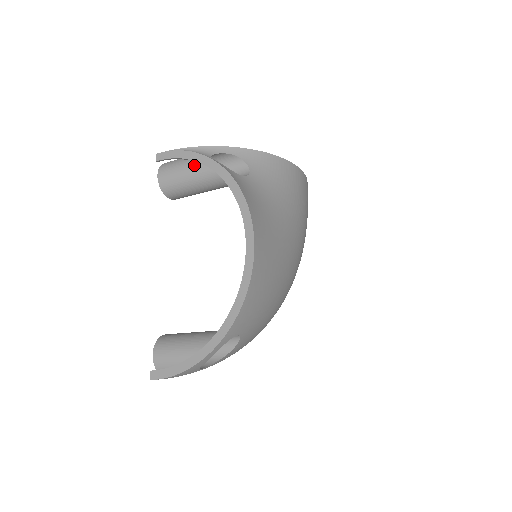
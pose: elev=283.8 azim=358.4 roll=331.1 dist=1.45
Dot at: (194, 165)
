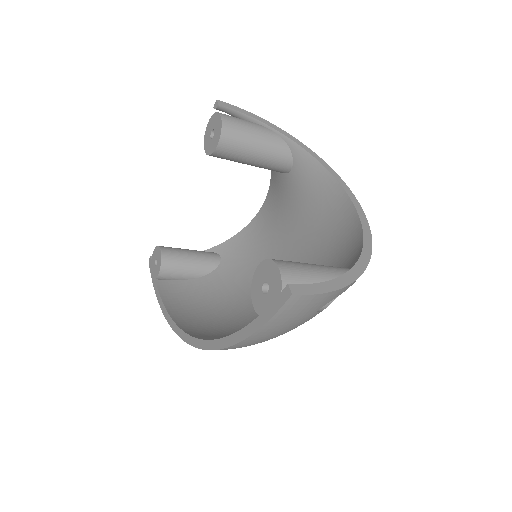
Dot at: (266, 129)
